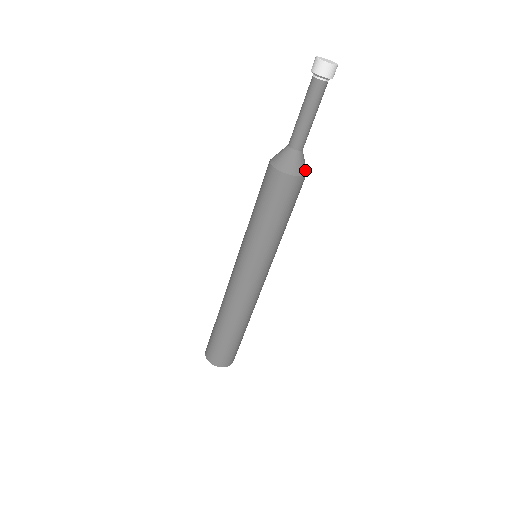
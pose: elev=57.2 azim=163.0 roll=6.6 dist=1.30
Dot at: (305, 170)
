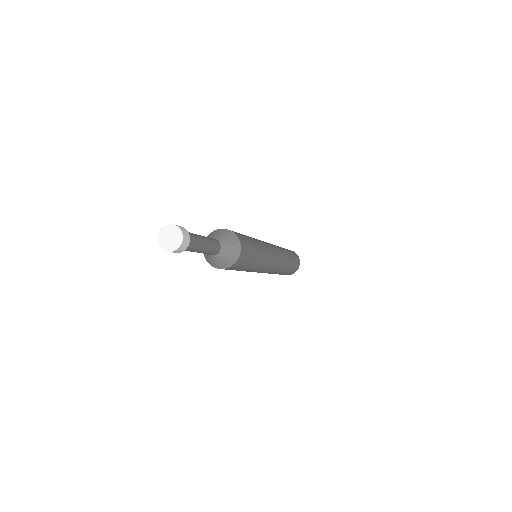
Dot at: (231, 262)
